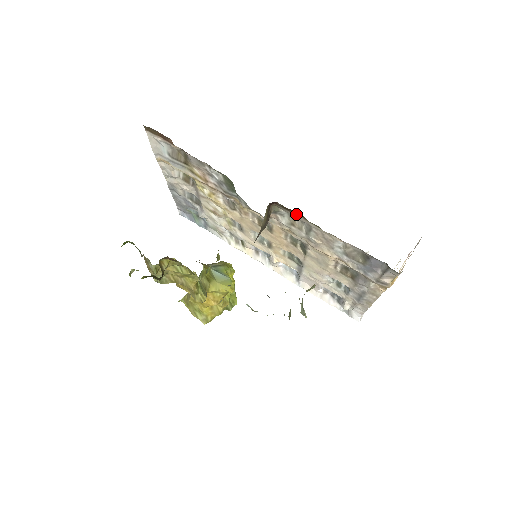
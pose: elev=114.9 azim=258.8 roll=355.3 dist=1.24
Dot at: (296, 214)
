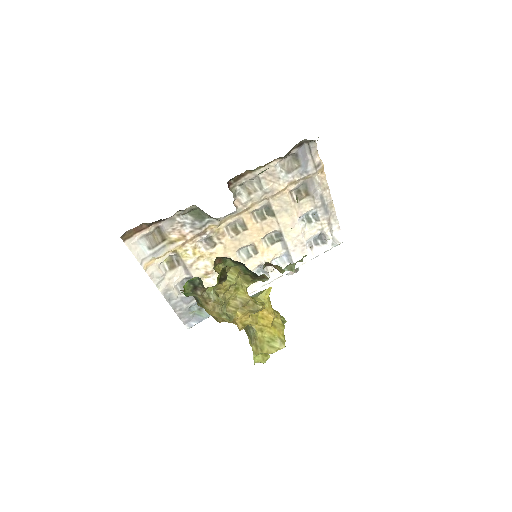
Dot at: (244, 176)
